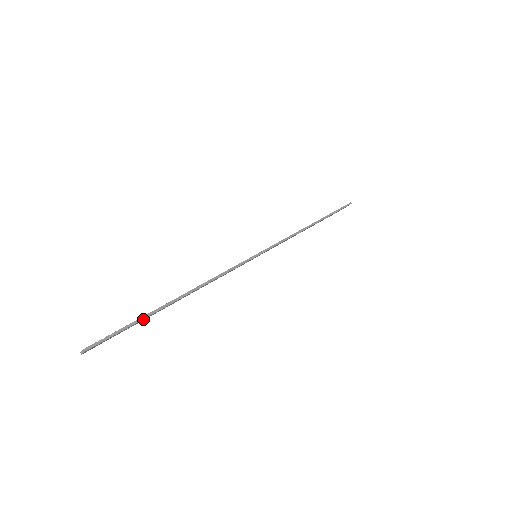
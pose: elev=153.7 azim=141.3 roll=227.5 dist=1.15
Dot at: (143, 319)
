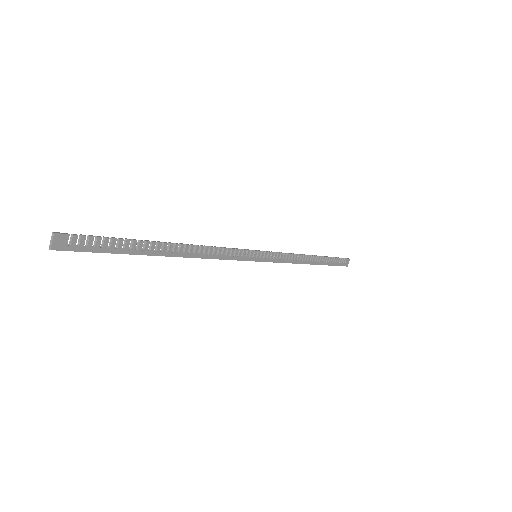
Dot at: (127, 244)
